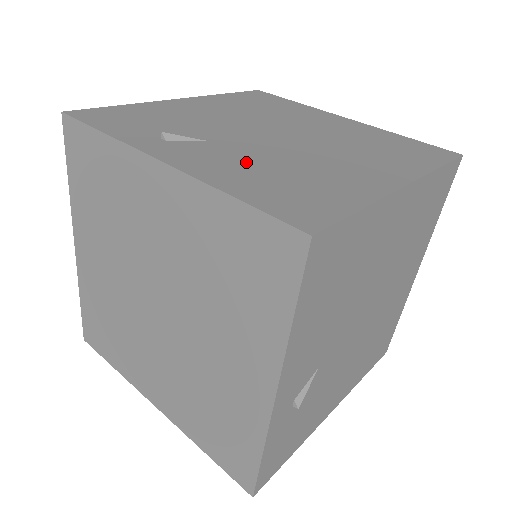
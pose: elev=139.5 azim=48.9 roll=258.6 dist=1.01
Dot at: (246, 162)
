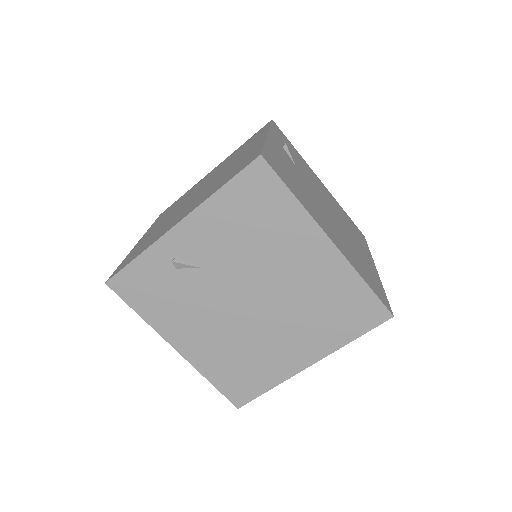
Dot at: (292, 170)
